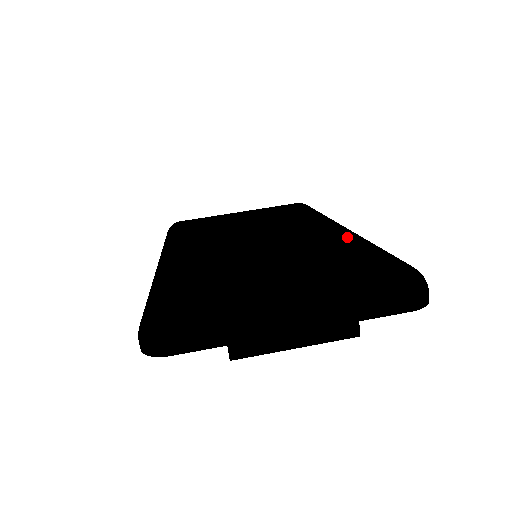
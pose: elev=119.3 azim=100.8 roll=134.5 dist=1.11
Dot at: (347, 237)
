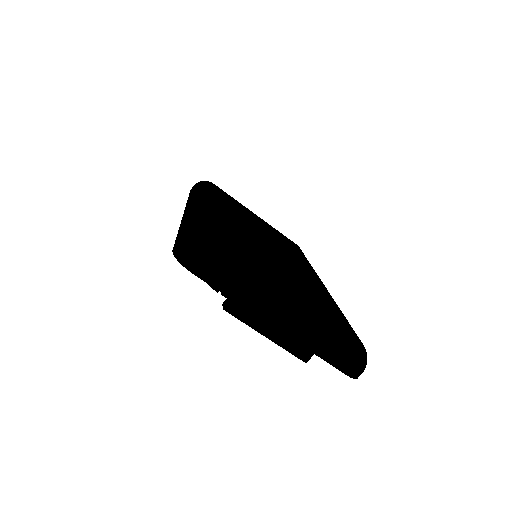
Dot at: (330, 298)
